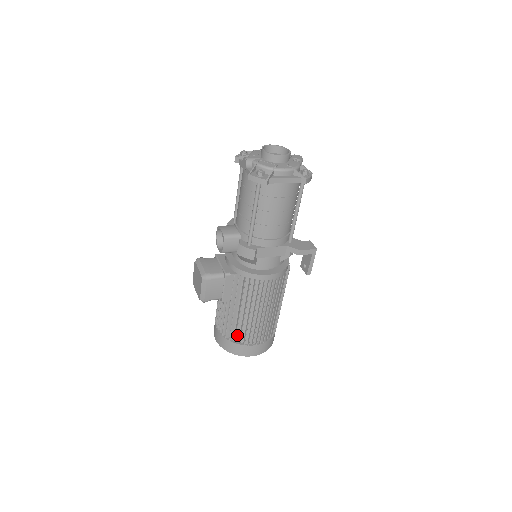
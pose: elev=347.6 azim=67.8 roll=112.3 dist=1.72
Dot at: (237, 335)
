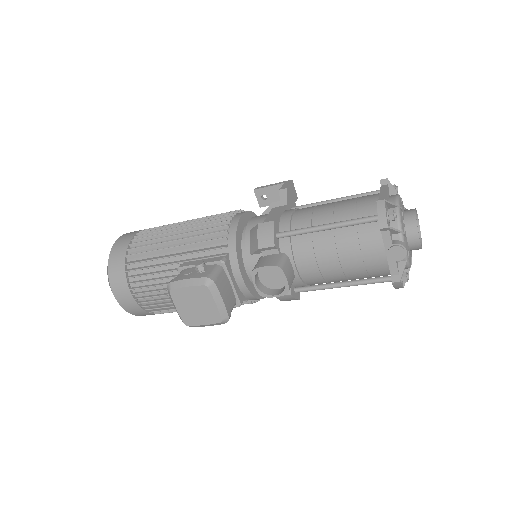
Dot at: occluded
